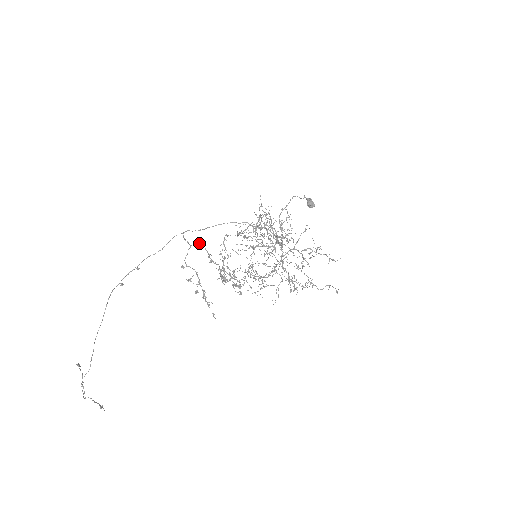
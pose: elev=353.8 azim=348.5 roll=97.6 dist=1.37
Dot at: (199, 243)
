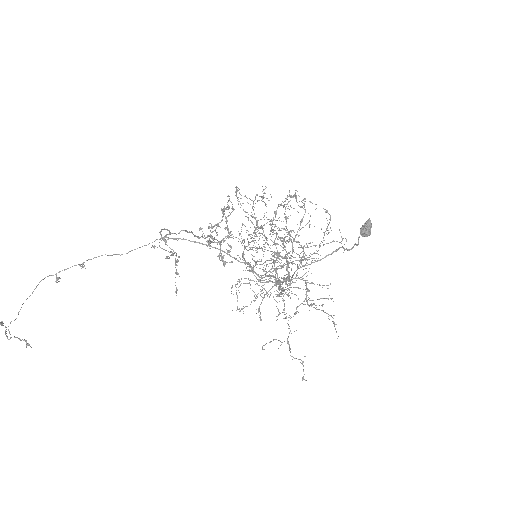
Dot at: (185, 230)
